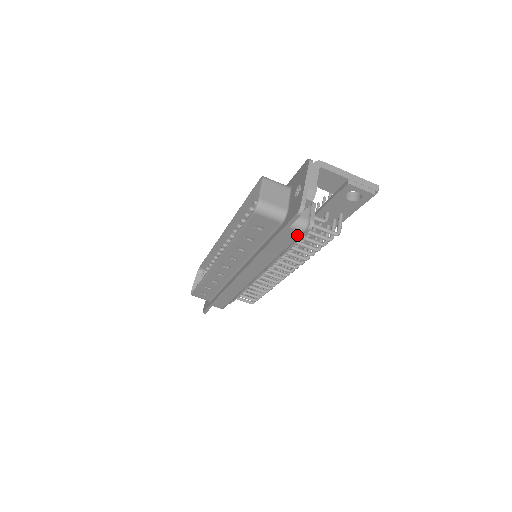
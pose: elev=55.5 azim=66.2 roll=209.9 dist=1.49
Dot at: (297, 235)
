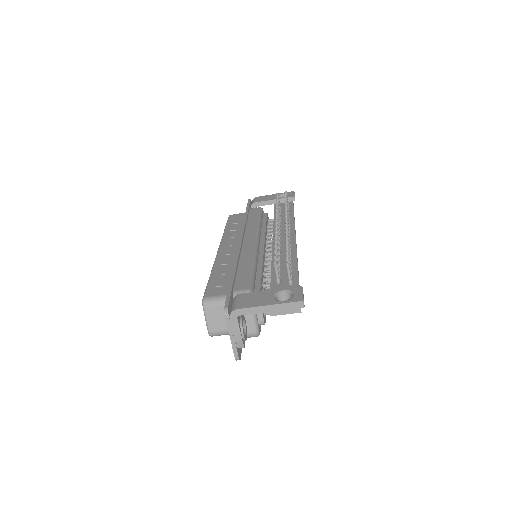
Dot at: occluded
